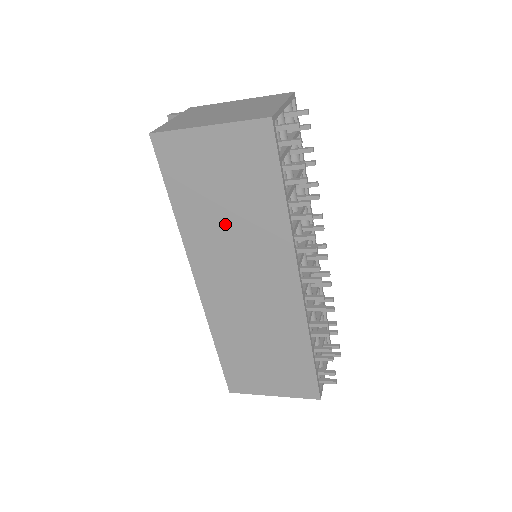
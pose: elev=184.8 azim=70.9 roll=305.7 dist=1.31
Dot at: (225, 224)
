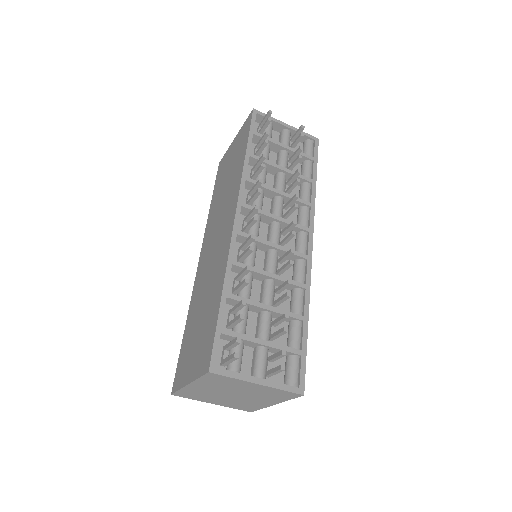
Dot at: (222, 196)
